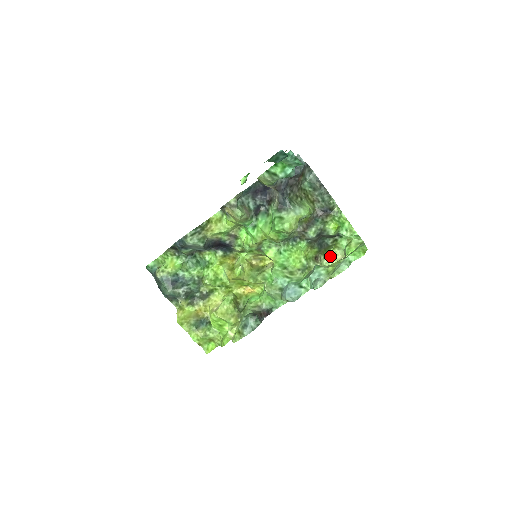
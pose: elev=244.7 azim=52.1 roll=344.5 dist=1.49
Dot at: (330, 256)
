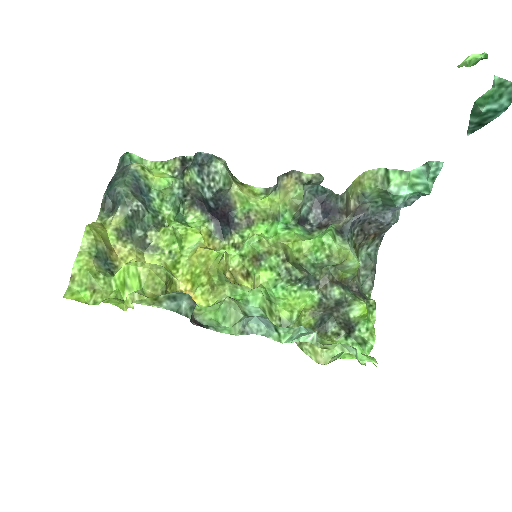
Dot at: (314, 348)
